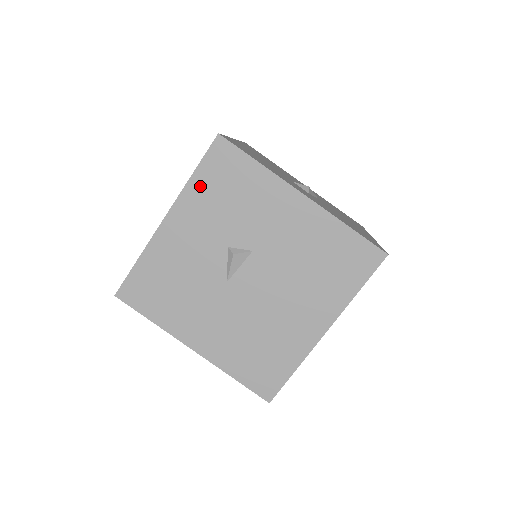
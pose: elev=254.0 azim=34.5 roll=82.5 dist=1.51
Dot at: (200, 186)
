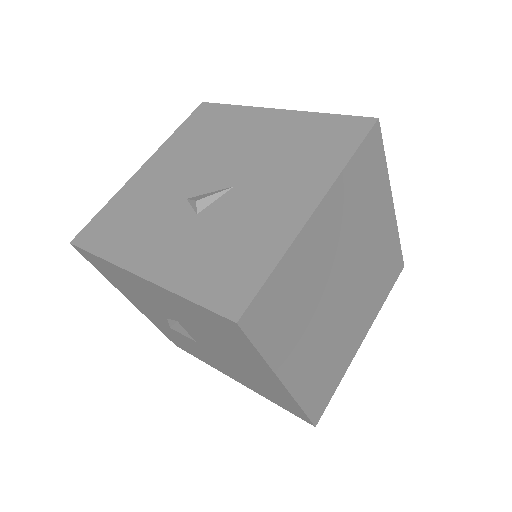
Dot at: (111, 280)
